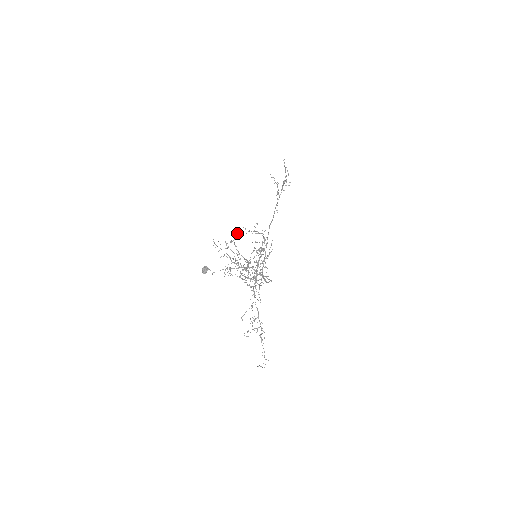
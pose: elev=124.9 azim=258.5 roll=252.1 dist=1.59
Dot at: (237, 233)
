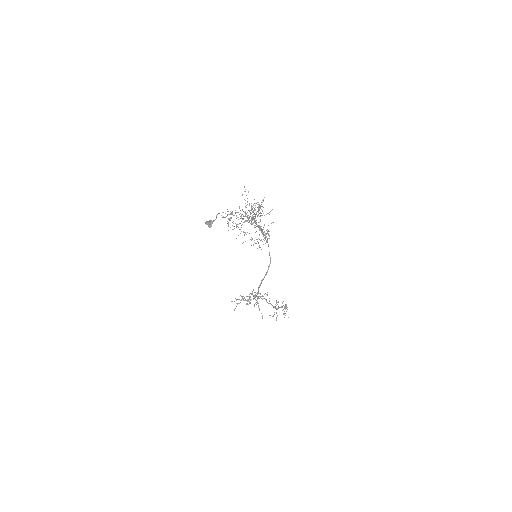
Dot at: (243, 231)
